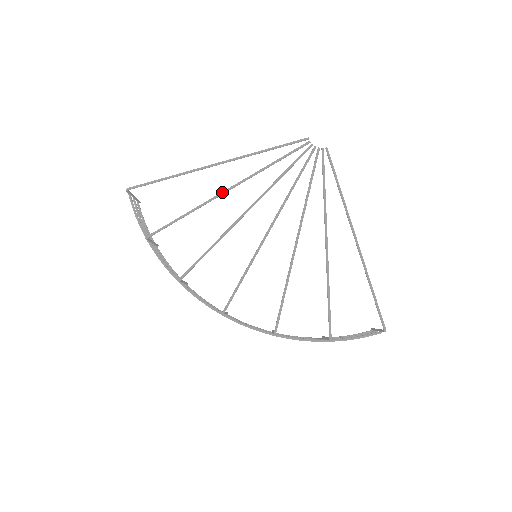
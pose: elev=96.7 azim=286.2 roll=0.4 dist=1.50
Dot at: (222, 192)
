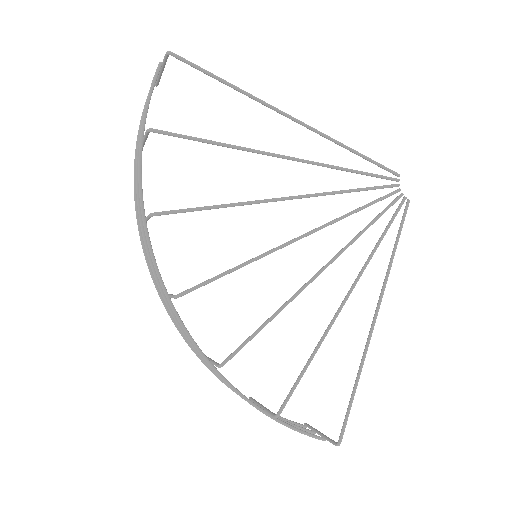
Dot at: (278, 154)
